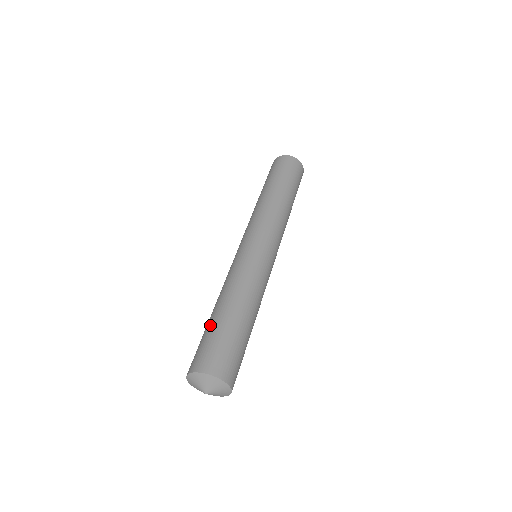
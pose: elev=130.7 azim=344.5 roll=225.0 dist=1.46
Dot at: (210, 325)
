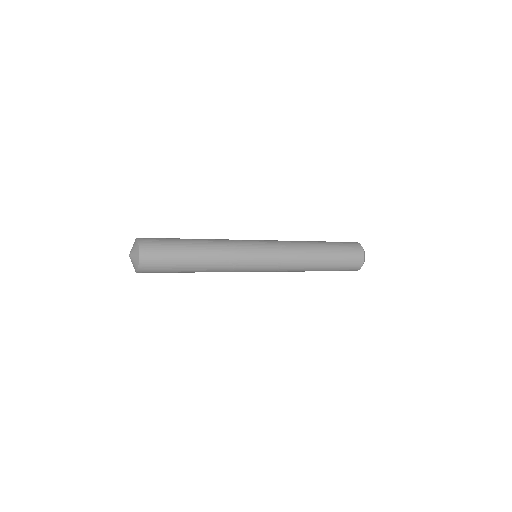
Dot at: occluded
